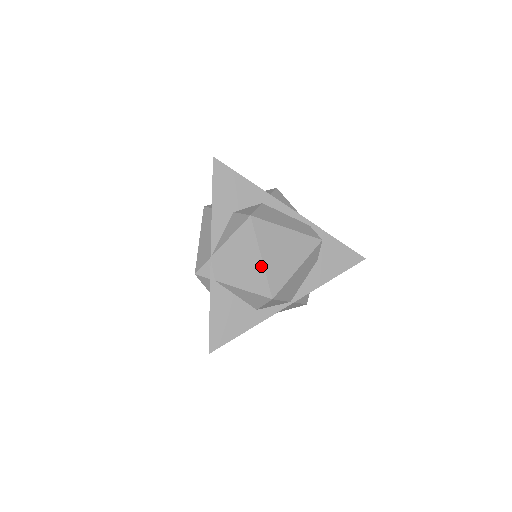
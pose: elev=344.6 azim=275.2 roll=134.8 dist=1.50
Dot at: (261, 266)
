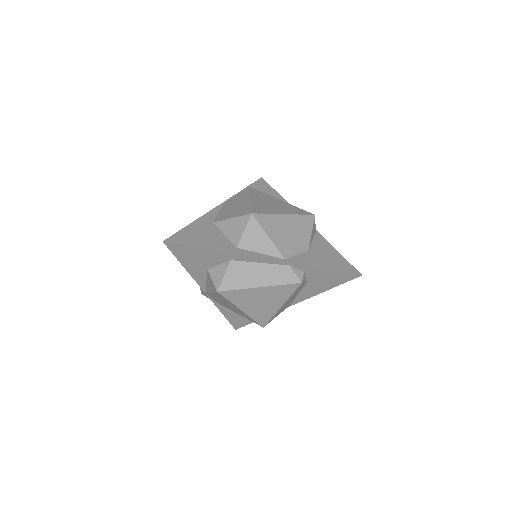
Dot at: (244, 313)
